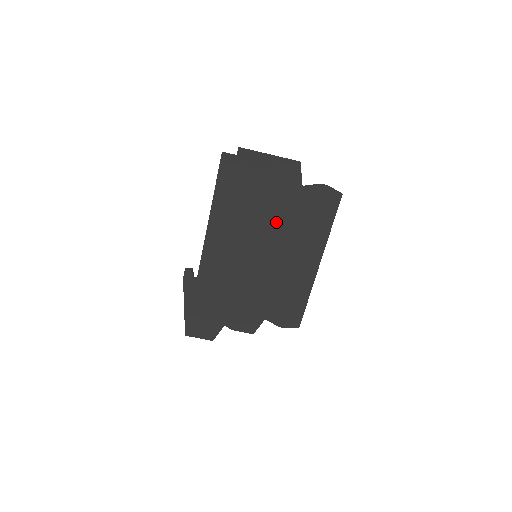
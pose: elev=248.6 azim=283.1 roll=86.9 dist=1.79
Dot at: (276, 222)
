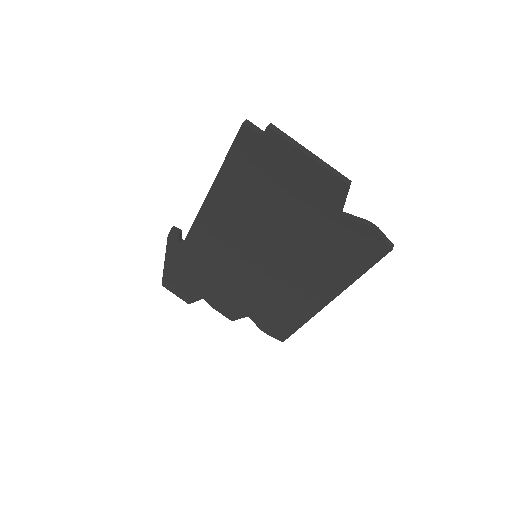
Dot at: (291, 236)
